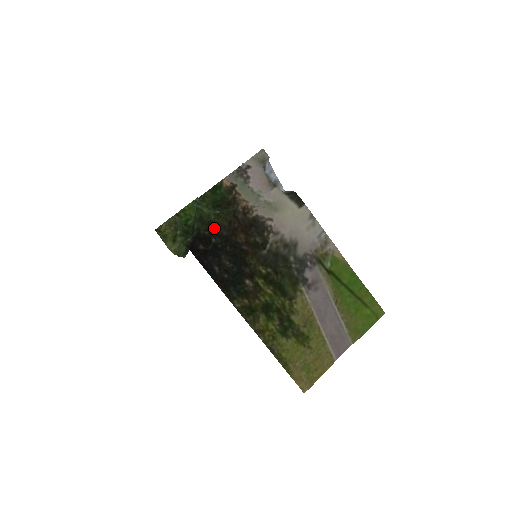
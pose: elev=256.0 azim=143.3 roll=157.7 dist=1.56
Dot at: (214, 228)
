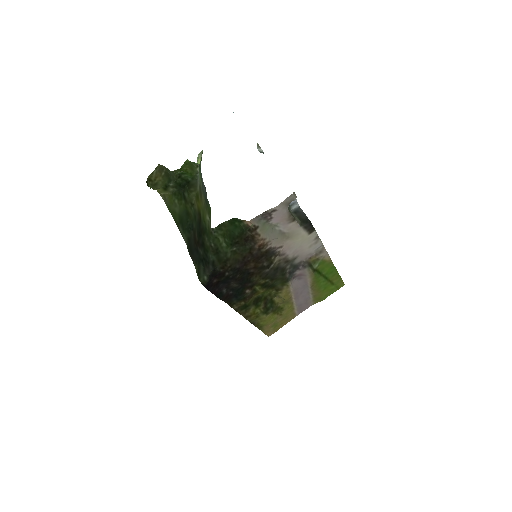
Dot at: (230, 266)
